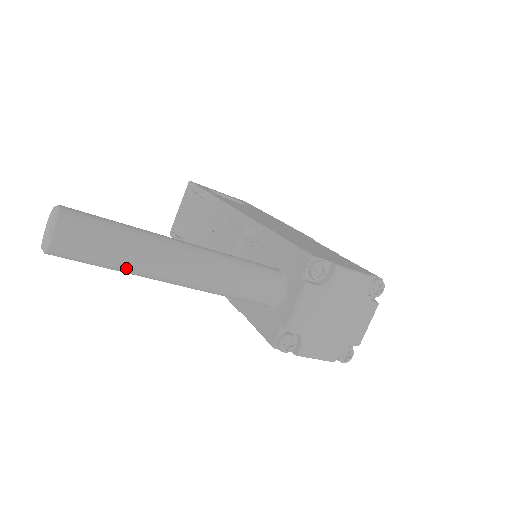
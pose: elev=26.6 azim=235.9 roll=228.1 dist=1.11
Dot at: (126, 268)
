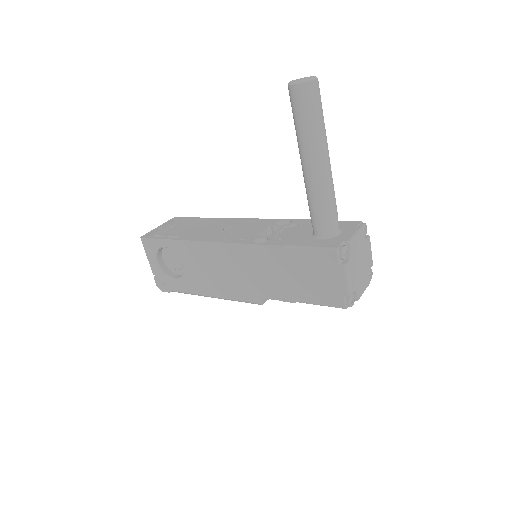
Dot at: (317, 130)
